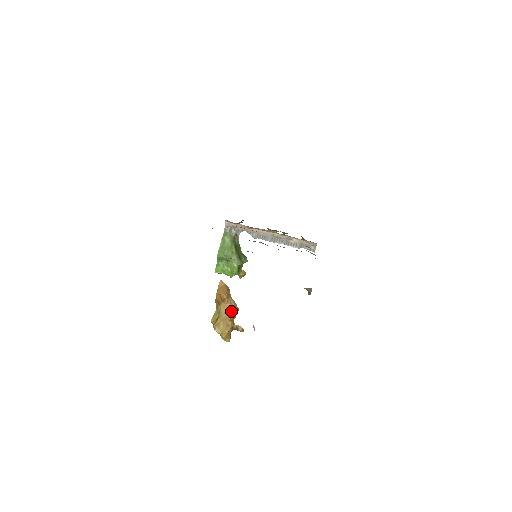
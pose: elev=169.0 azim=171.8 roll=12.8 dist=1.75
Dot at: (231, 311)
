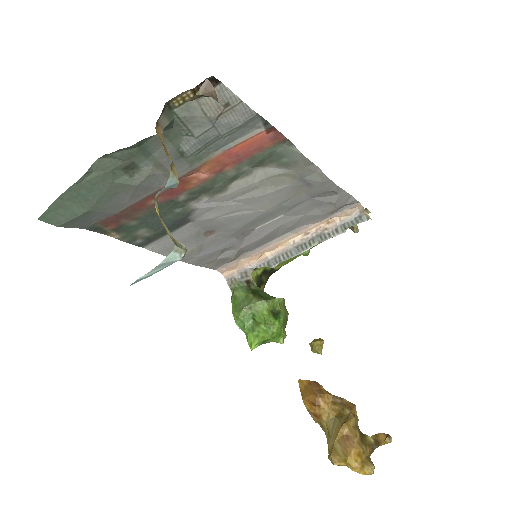
Dot at: (341, 413)
